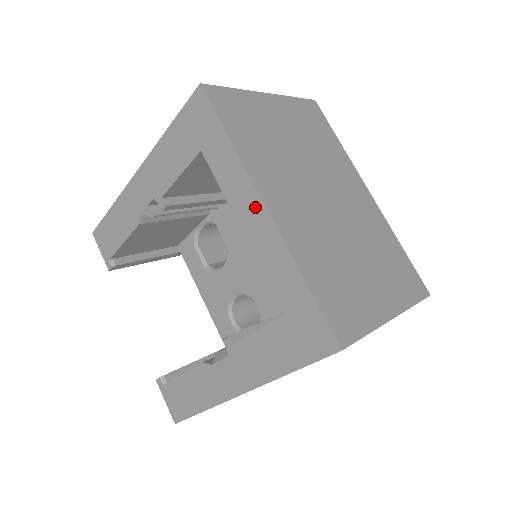
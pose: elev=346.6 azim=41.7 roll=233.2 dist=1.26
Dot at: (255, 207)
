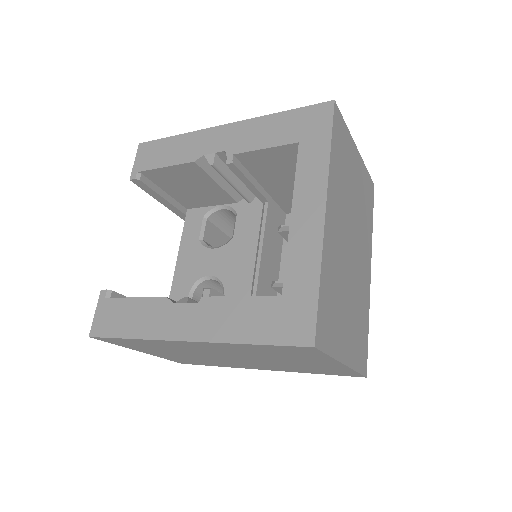
Dot at: (316, 205)
